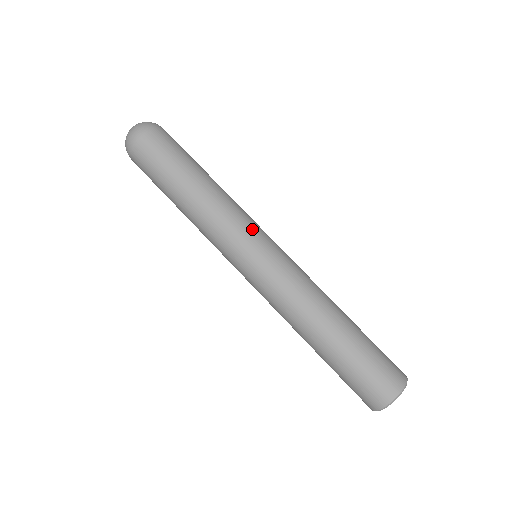
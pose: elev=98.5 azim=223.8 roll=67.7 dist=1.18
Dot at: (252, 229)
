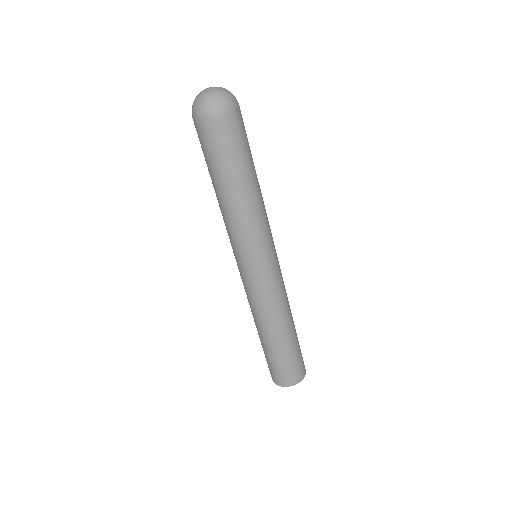
Dot at: (268, 243)
